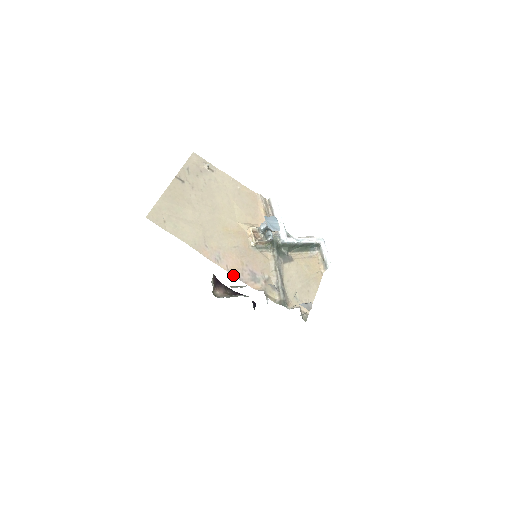
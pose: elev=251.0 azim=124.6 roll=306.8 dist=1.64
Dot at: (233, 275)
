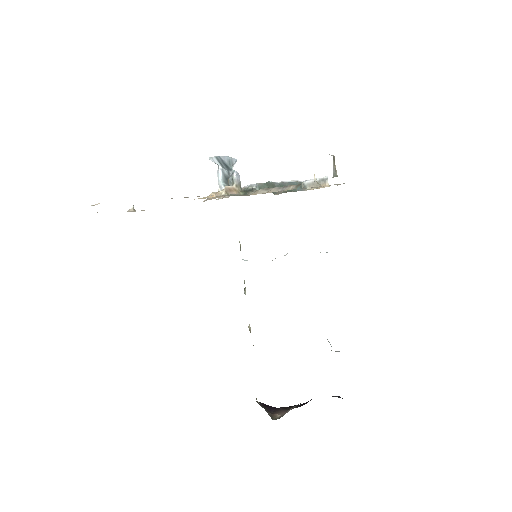
Dot at: occluded
